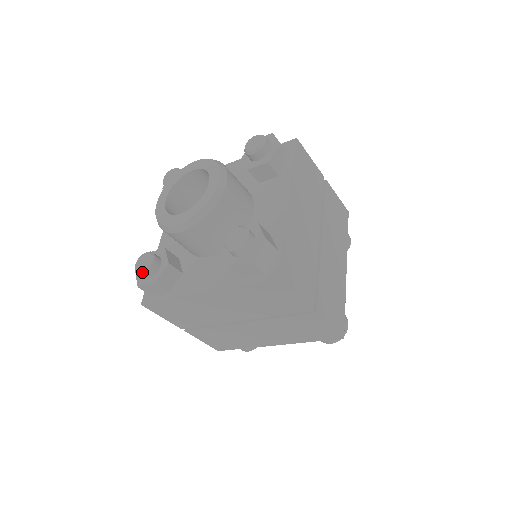
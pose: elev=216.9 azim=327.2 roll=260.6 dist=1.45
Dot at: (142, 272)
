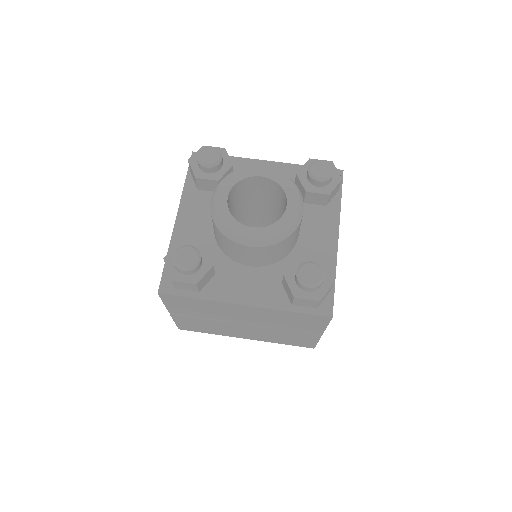
Dot at: (186, 269)
